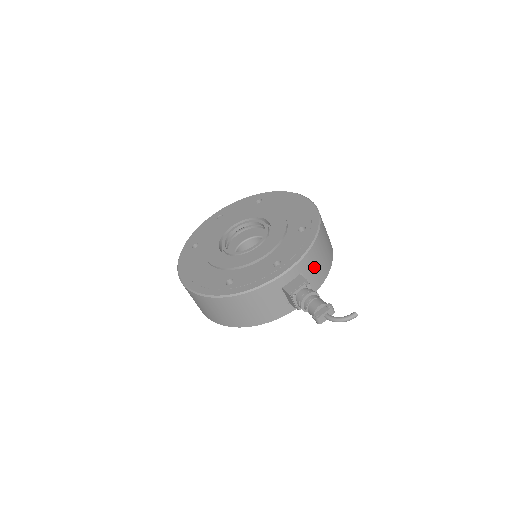
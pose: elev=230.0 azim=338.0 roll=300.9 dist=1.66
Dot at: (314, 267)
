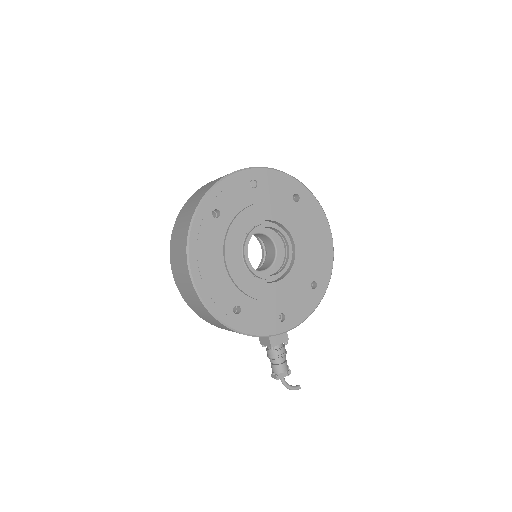
Dot at: occluded
